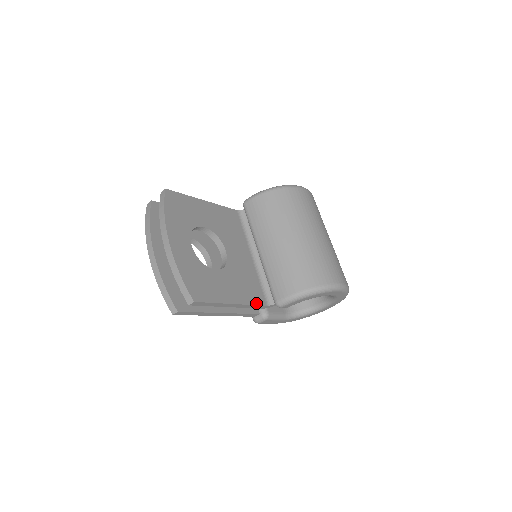
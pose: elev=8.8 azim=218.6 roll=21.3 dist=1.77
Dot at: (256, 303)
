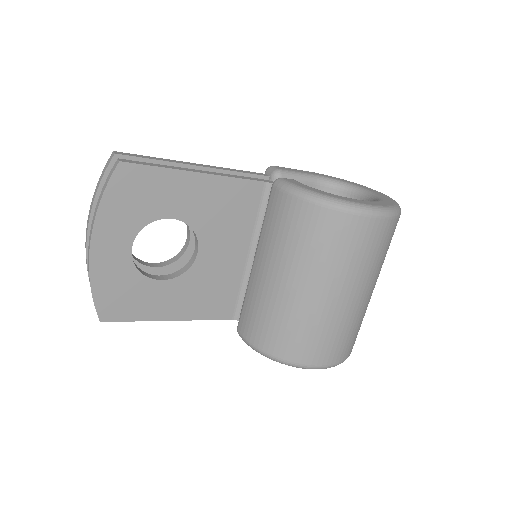
Dot at: (213, 317)
